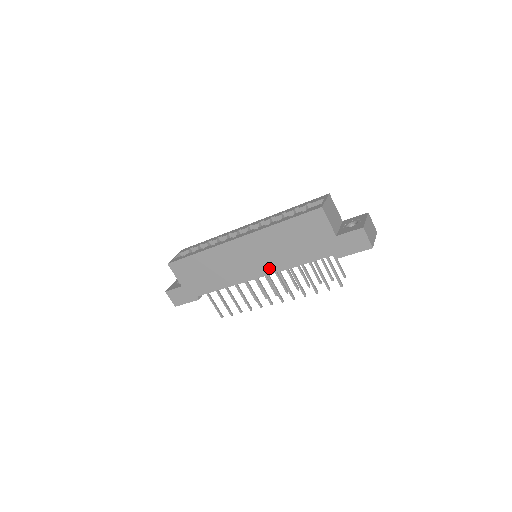
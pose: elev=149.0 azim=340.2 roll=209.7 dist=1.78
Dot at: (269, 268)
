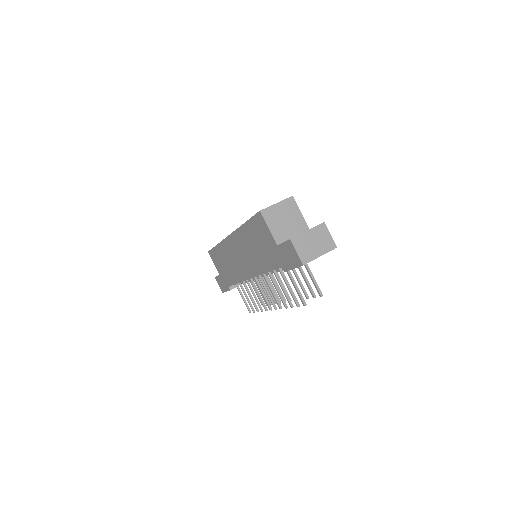
Dot at: (252, 270)
